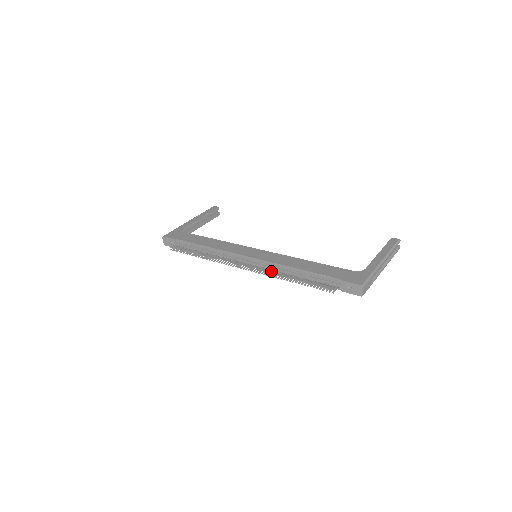
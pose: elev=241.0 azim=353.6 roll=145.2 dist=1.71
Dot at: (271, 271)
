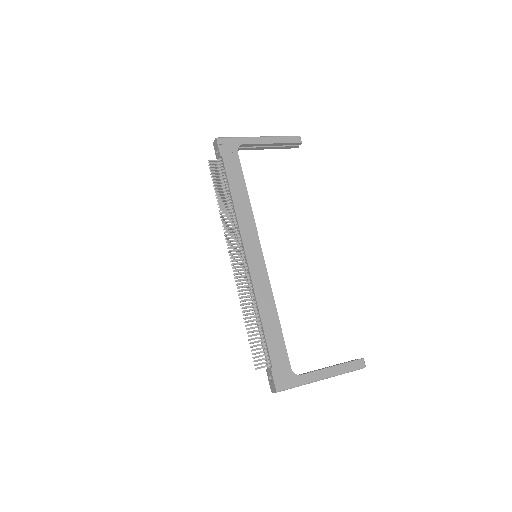
Dot at: (243, 293)
